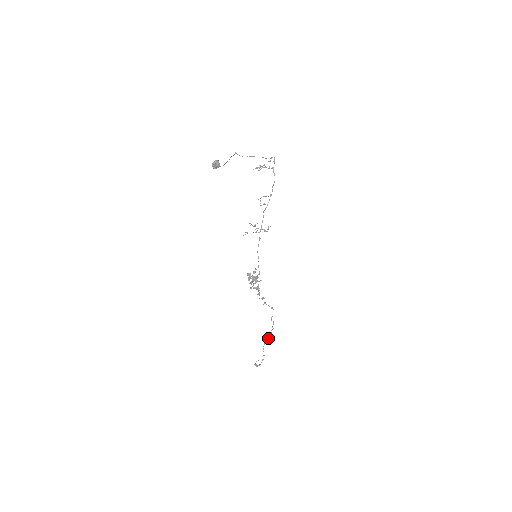
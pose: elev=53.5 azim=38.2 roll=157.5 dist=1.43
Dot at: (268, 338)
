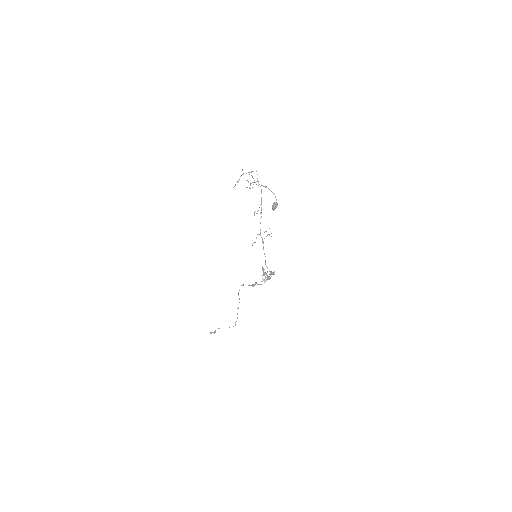
Dot at: occluded
